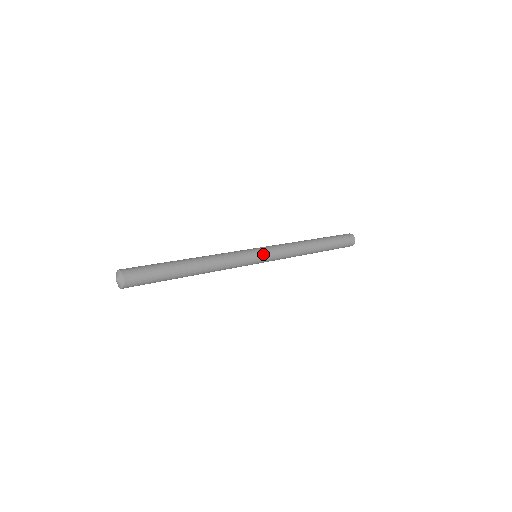
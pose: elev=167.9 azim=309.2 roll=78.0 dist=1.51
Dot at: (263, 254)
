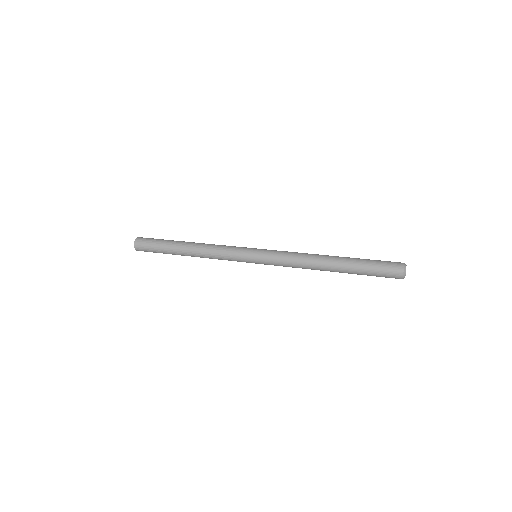
Dot at: (258, 251)
